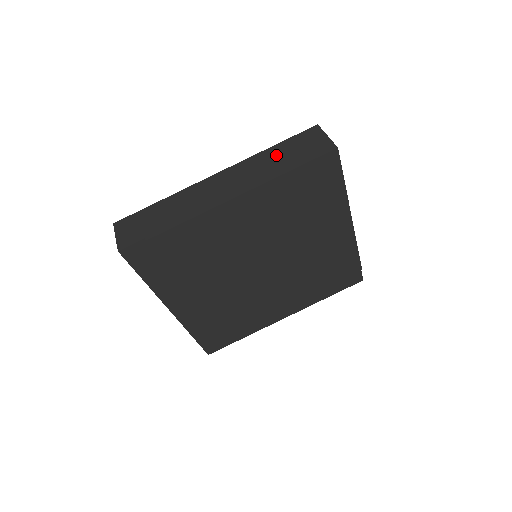
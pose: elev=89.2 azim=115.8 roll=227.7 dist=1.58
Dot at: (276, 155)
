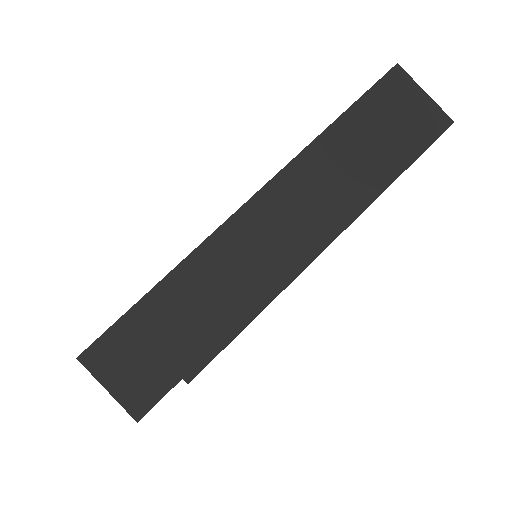
Dot at: (353, 143)
